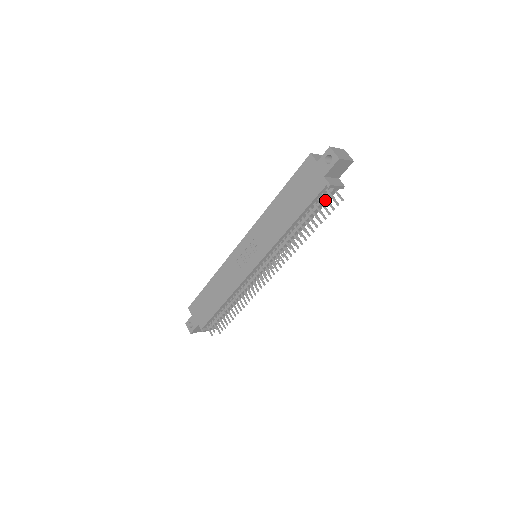
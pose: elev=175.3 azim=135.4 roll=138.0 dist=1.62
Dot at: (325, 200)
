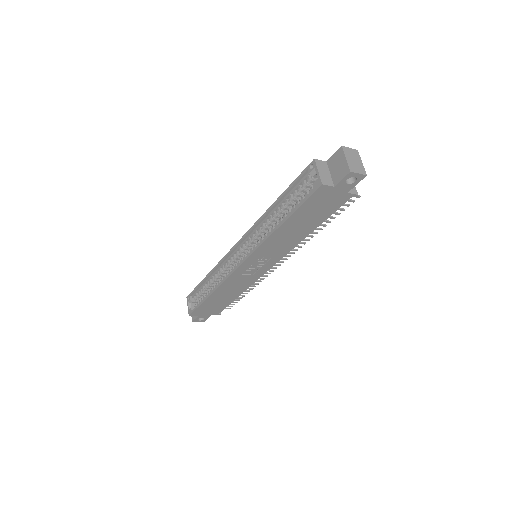
Dot at: occluded
